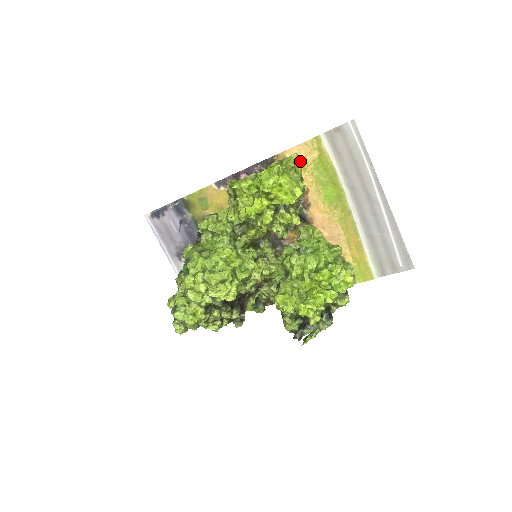
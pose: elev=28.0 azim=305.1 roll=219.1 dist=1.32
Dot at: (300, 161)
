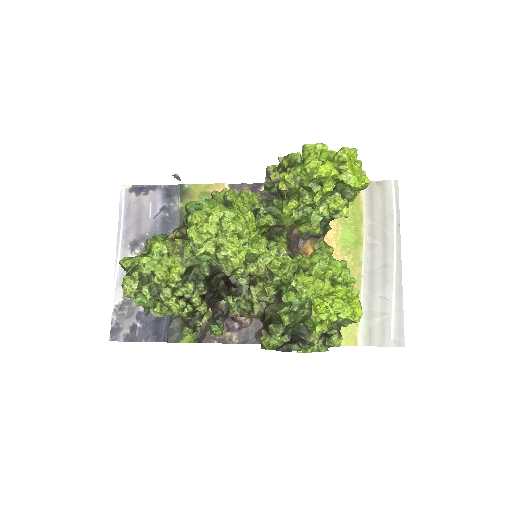
Dot at: occluded
